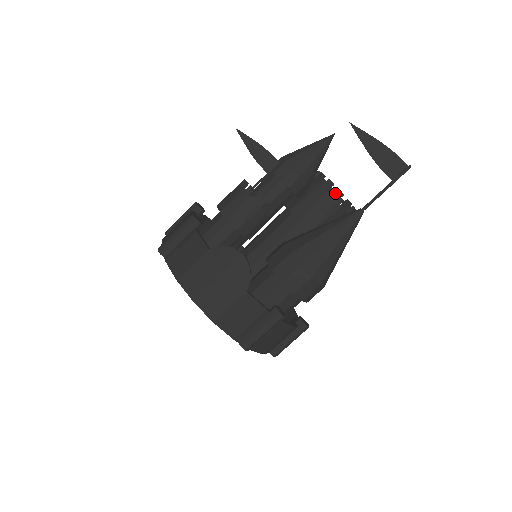
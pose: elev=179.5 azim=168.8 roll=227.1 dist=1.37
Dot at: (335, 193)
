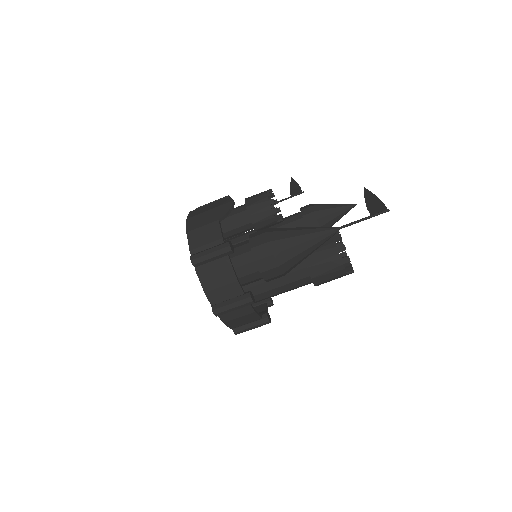
Dot at: (336, 236)
